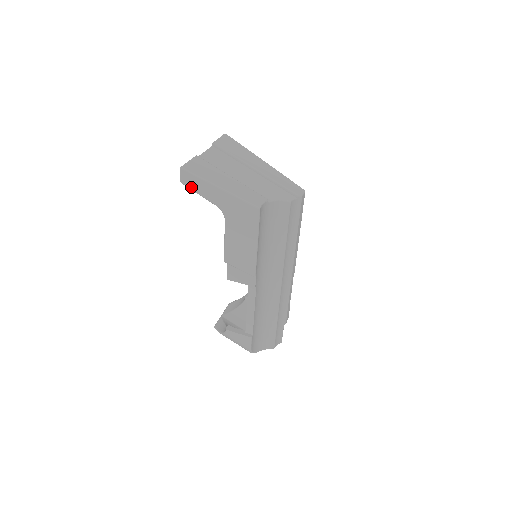
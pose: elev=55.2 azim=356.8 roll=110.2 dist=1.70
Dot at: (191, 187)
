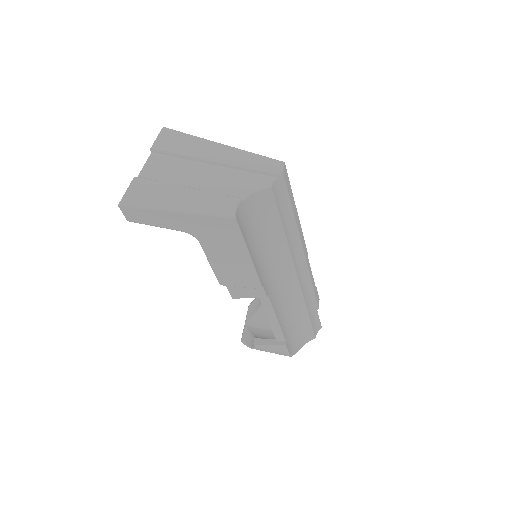
Dot at: (142, 222)
